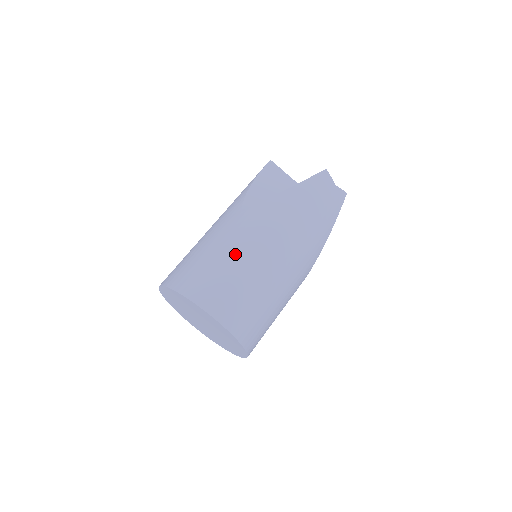
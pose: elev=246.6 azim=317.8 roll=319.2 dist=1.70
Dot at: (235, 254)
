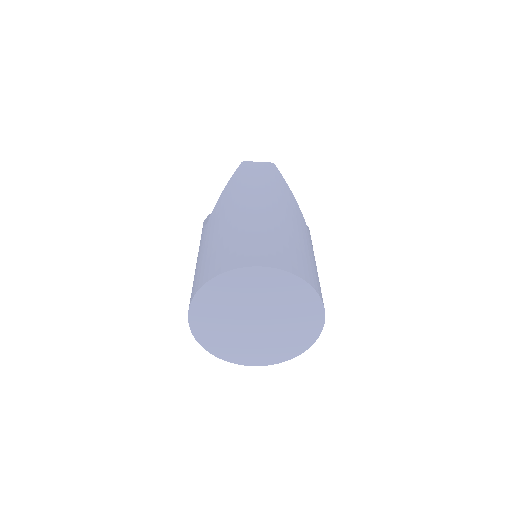
Dot at: (221, 233)
